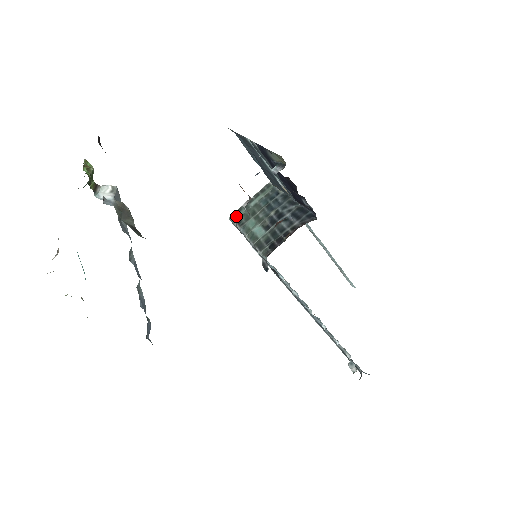
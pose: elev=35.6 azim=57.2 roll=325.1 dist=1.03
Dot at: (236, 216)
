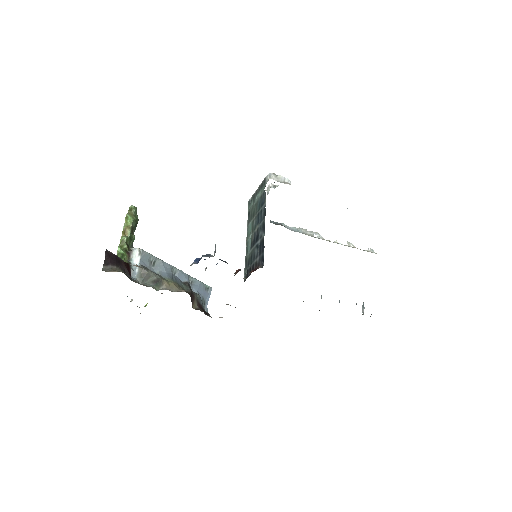
Dot at: (249, 206)
